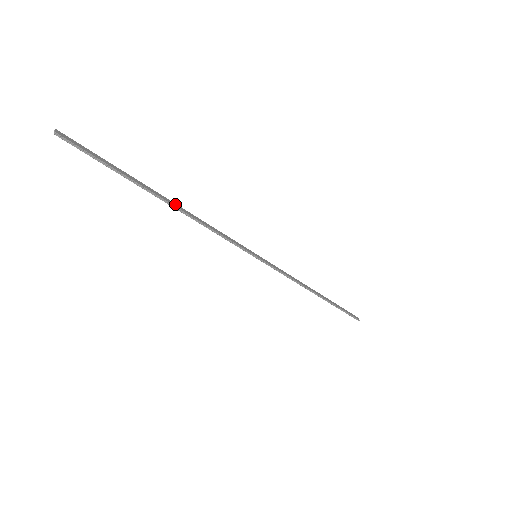
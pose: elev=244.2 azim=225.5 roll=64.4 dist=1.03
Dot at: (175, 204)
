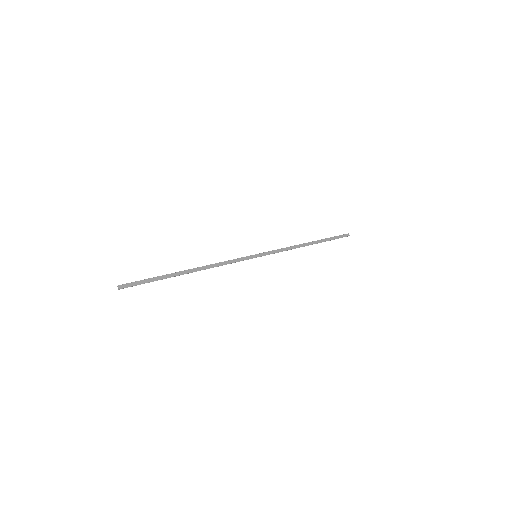
Dot at: (194, 269)
